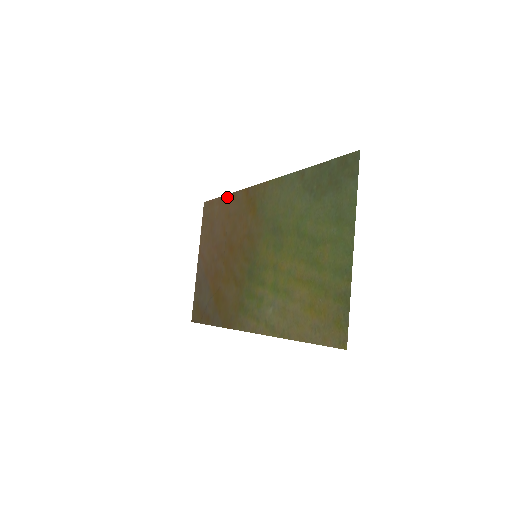
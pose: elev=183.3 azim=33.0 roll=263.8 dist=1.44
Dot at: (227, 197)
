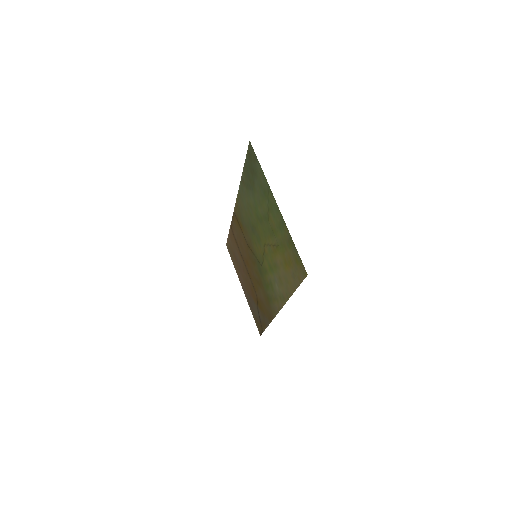
Dot at: (230, 230)
